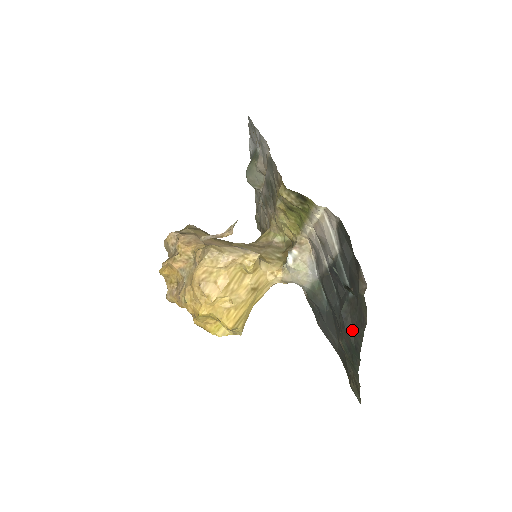
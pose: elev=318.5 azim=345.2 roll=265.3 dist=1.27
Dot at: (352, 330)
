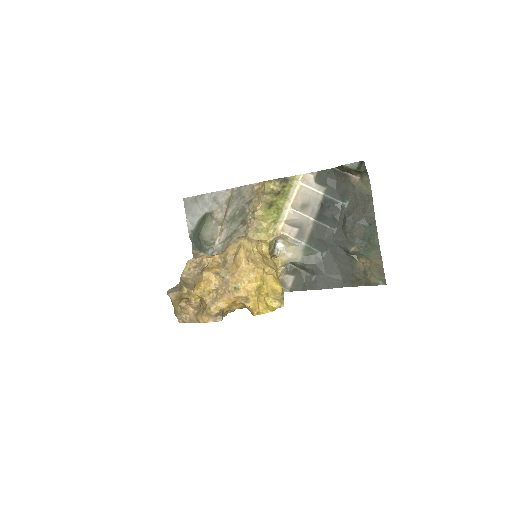
Dot at: (362, 217)
